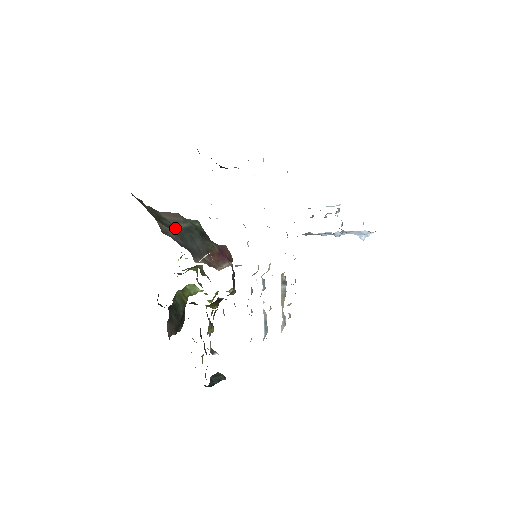
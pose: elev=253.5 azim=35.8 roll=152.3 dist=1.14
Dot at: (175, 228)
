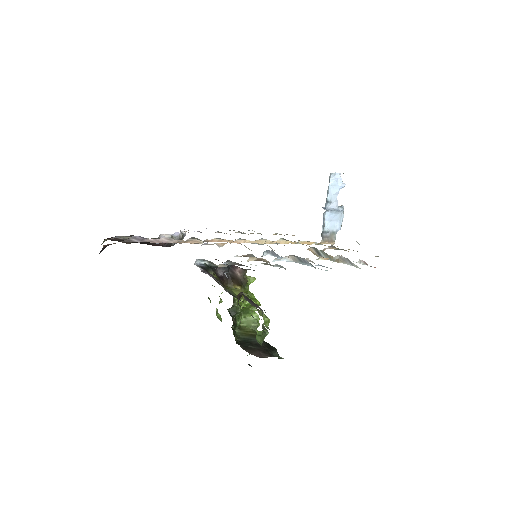
Dot at: occluded
